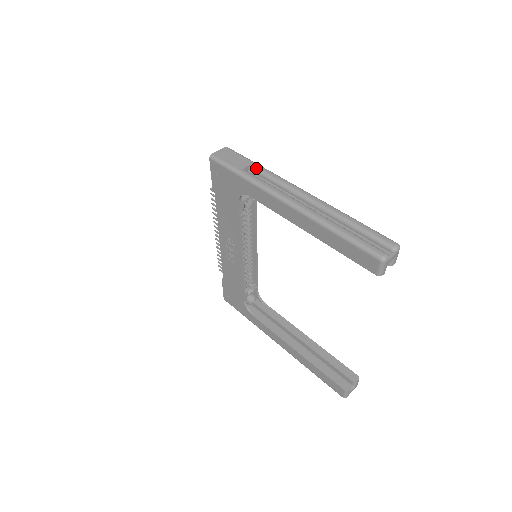
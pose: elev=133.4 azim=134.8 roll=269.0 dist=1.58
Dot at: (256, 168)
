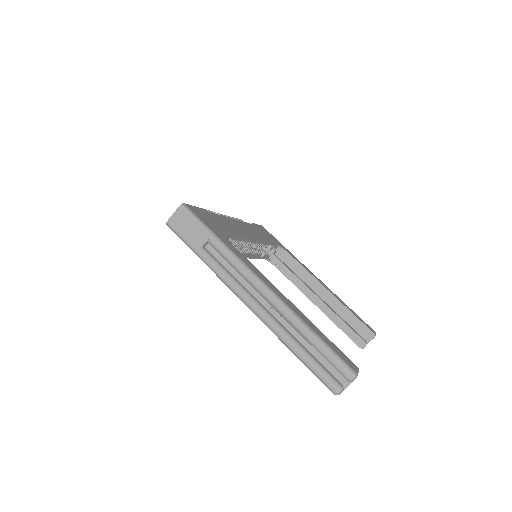
Dot at: (214, 247)
